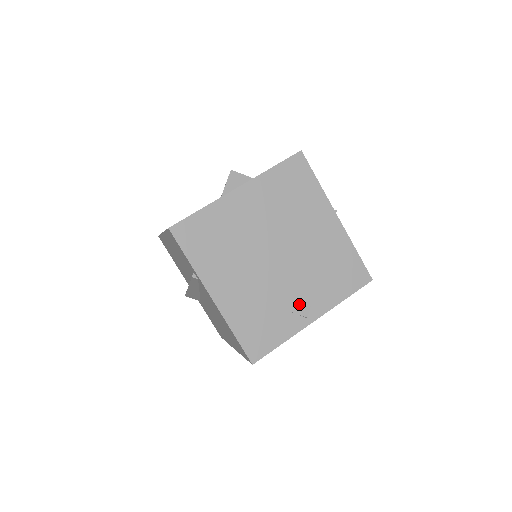
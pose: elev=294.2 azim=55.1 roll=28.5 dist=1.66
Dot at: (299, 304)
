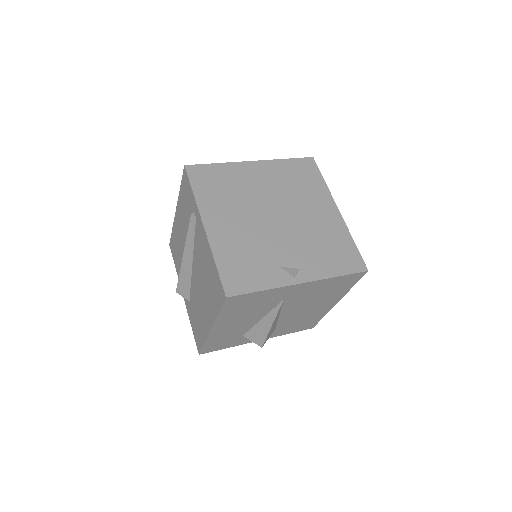
Dot at: (288, 263)
